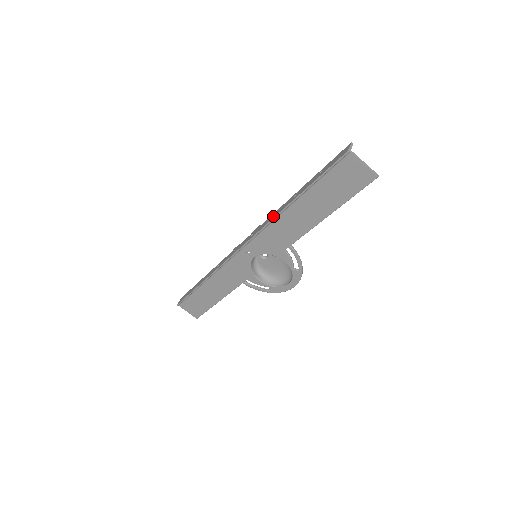
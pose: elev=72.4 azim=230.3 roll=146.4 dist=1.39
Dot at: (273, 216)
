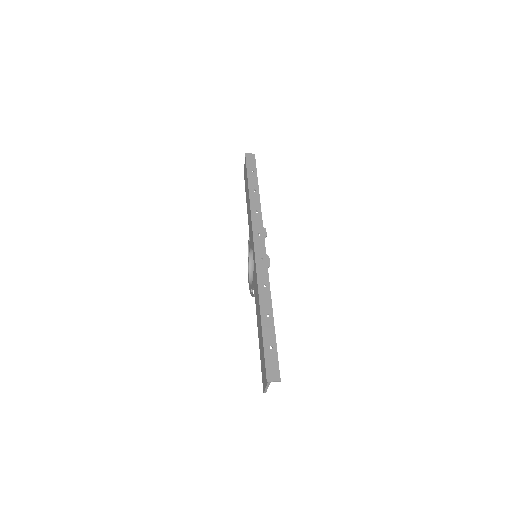
Dot at: (262, 289)
